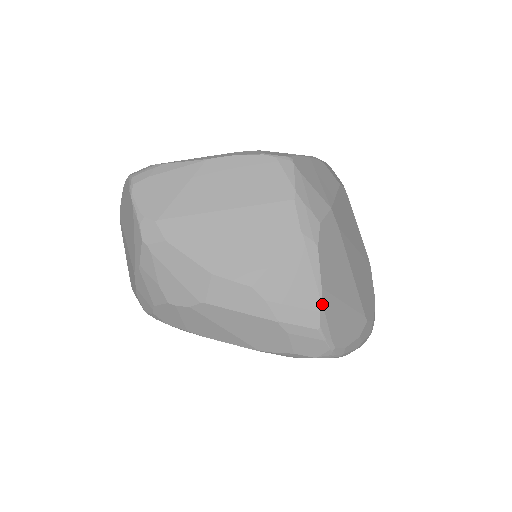
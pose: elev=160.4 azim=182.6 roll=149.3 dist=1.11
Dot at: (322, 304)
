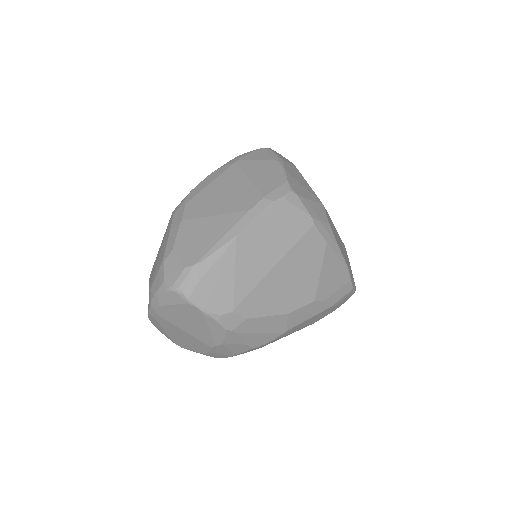
Dot at: (350, 274)
